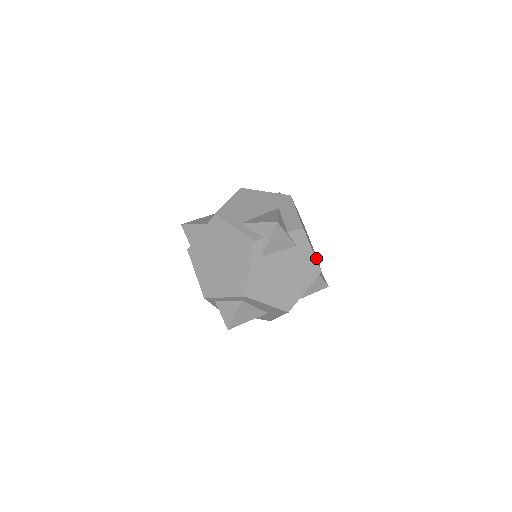
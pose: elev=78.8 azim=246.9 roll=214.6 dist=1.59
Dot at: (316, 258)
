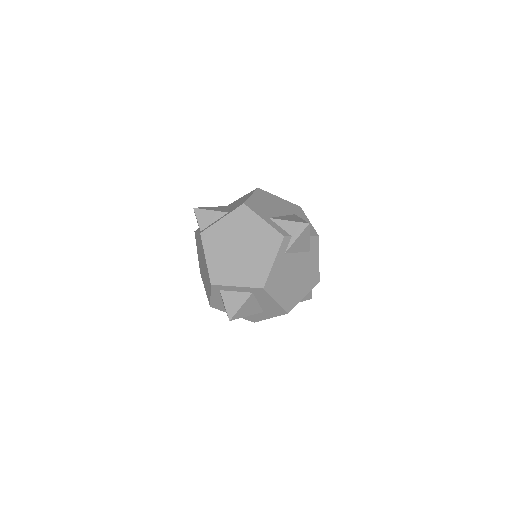
Dot at: occluded
